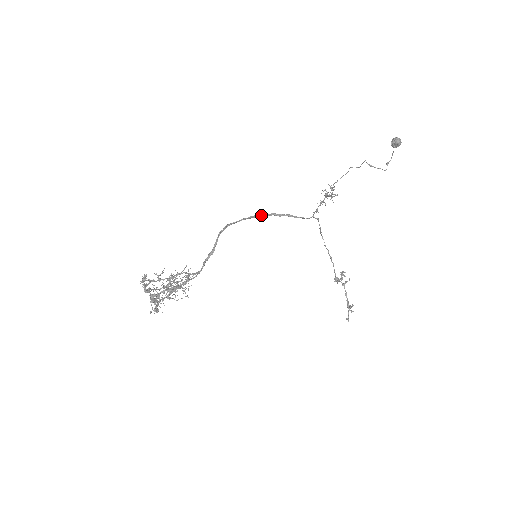
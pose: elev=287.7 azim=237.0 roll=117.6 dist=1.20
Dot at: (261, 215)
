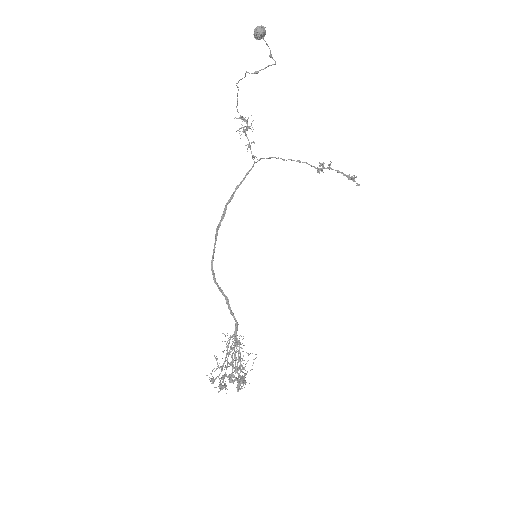
Dot at: (220, 220)
